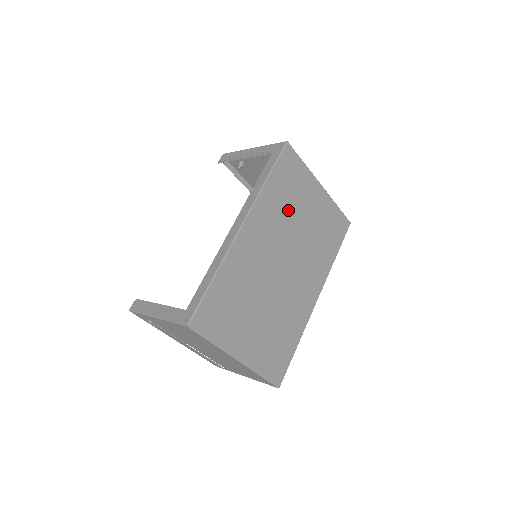
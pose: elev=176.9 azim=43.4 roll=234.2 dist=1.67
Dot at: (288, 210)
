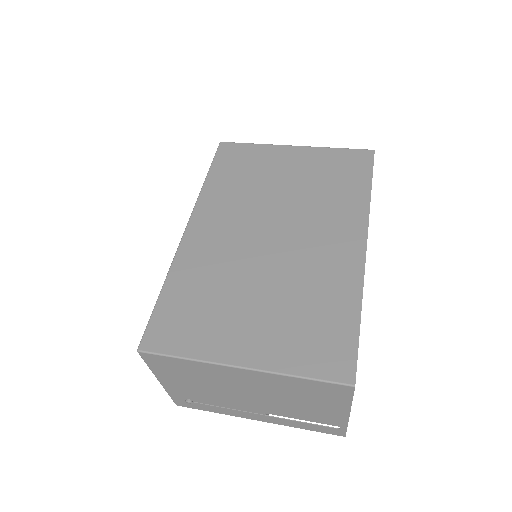
Dot at: (251, 187)
